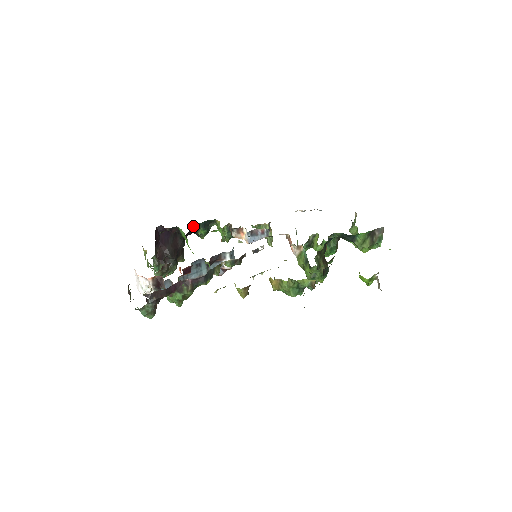
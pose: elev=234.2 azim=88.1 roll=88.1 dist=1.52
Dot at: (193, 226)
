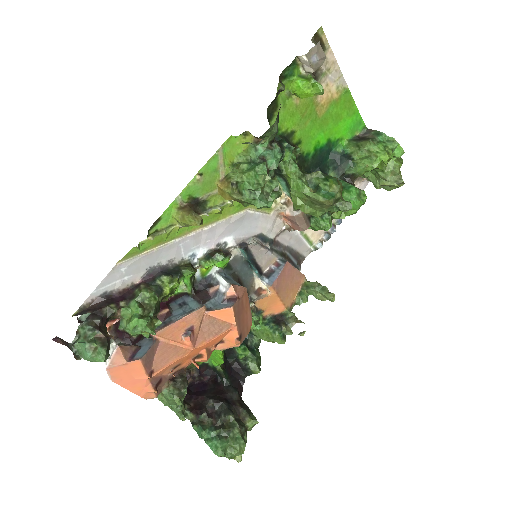
Dot at: (225, 352)
